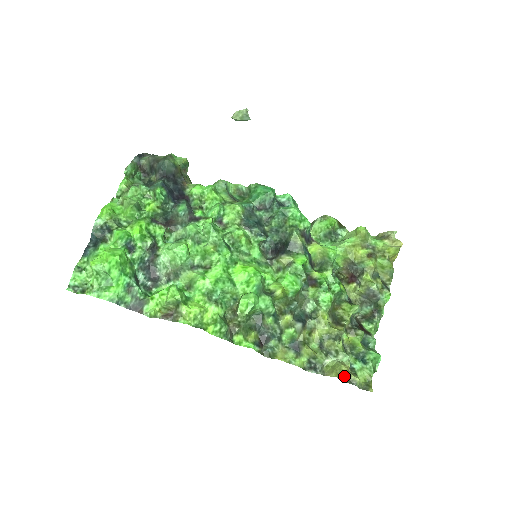
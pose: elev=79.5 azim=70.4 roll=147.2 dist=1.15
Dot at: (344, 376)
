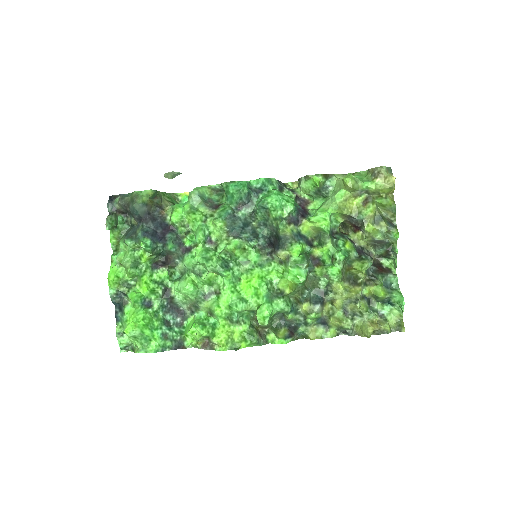
Dot at: (374, 330)
